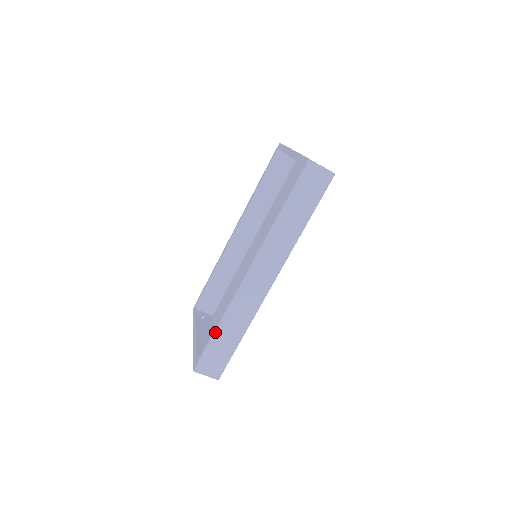
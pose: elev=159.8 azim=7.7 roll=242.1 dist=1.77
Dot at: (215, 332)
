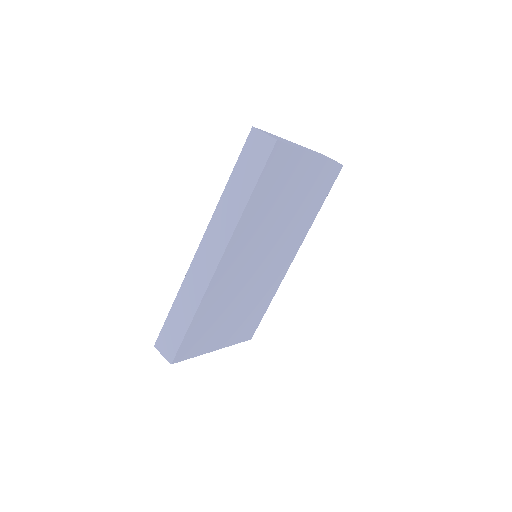
Dot at: (172, 307)
